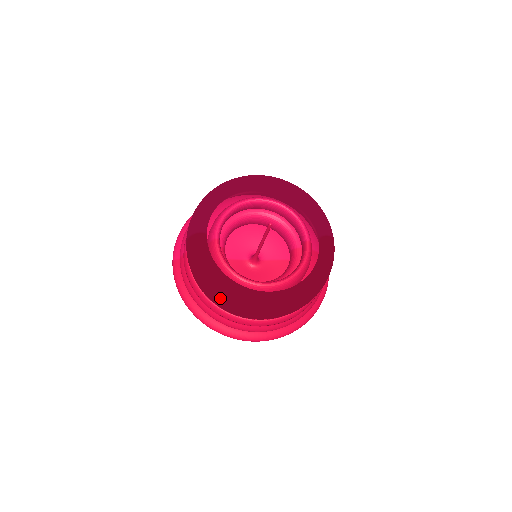
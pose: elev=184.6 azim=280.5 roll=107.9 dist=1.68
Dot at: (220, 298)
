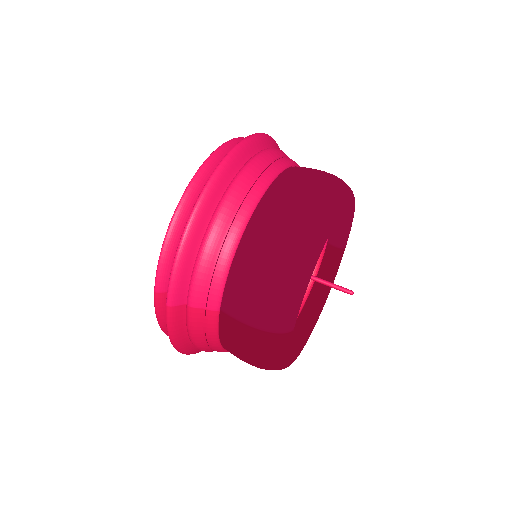
Dot at: occluded
